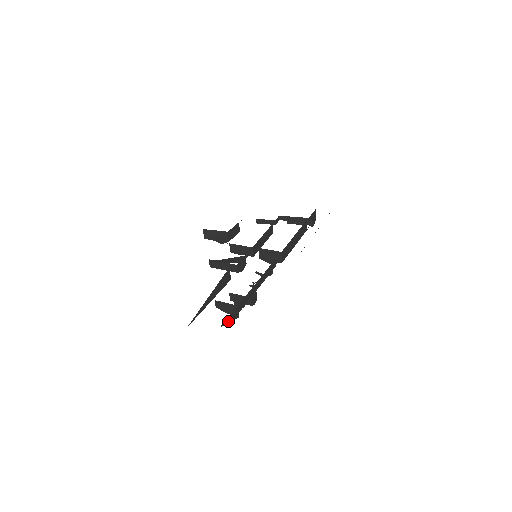
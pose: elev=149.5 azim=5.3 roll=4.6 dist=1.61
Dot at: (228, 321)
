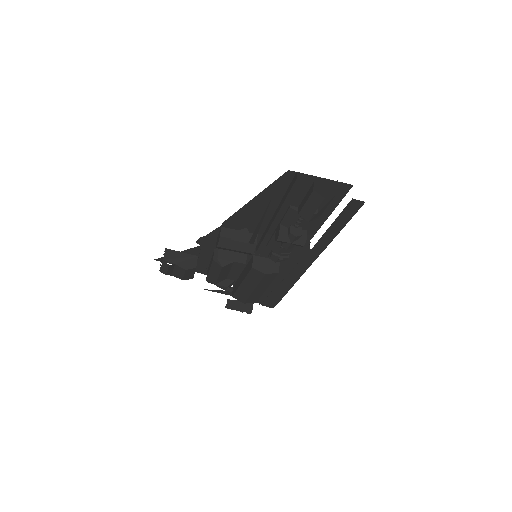
Dot at: occluded
